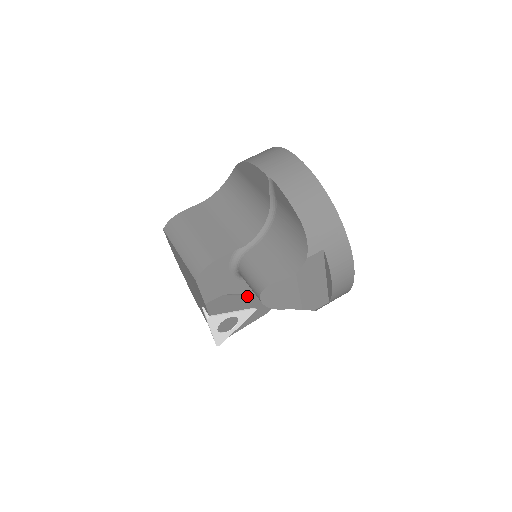
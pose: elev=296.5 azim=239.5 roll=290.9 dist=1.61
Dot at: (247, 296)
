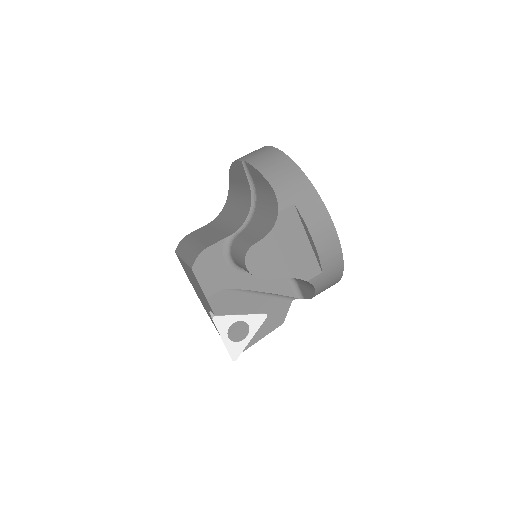
Dot at: (252, 296)
